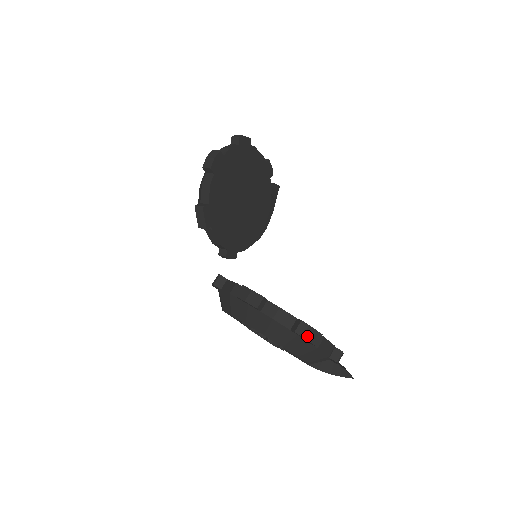
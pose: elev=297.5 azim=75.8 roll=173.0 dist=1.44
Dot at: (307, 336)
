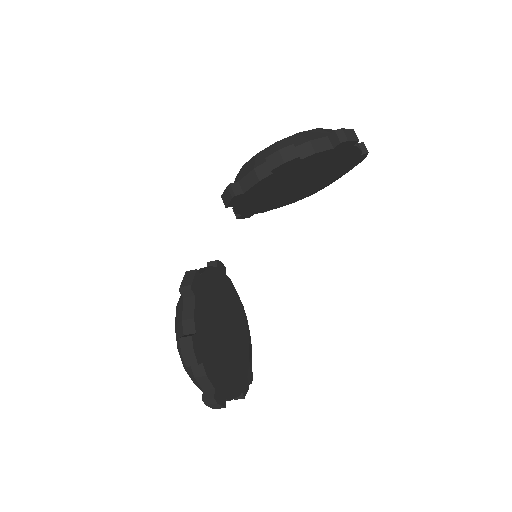
Dot at: (210, 405)
